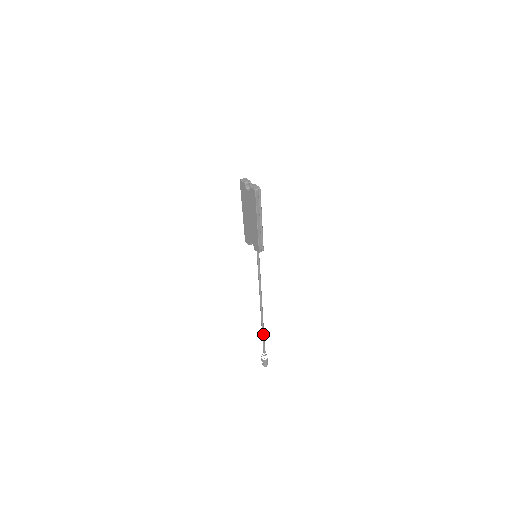
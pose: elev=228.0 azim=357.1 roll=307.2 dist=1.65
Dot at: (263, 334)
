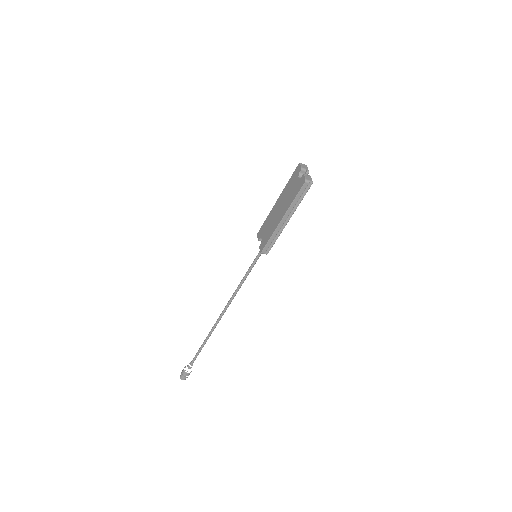
Dot at: (204, 344)
